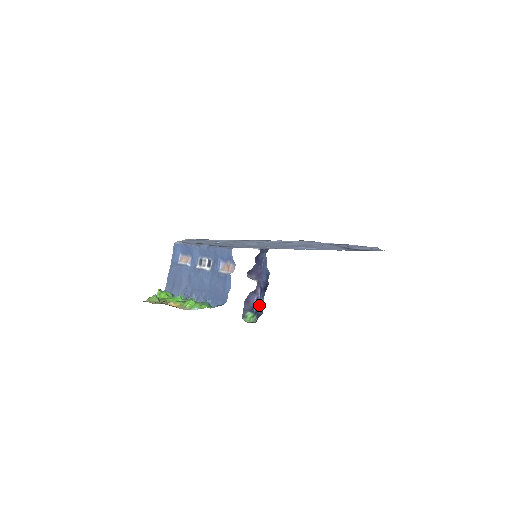
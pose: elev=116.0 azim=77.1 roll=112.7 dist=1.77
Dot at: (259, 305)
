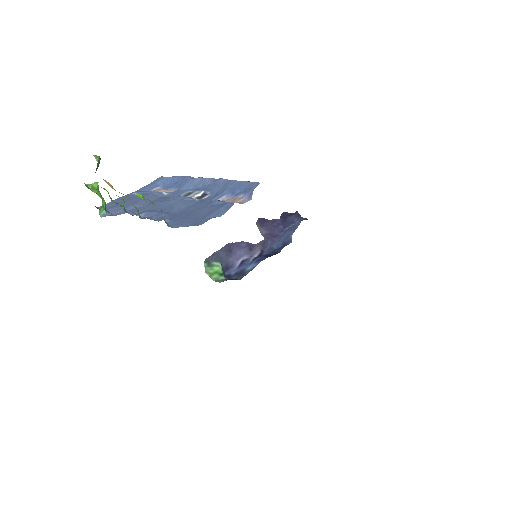
Dot at: (242, 269)
